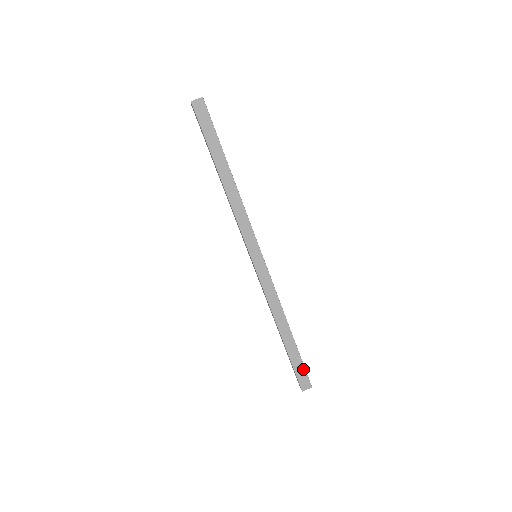
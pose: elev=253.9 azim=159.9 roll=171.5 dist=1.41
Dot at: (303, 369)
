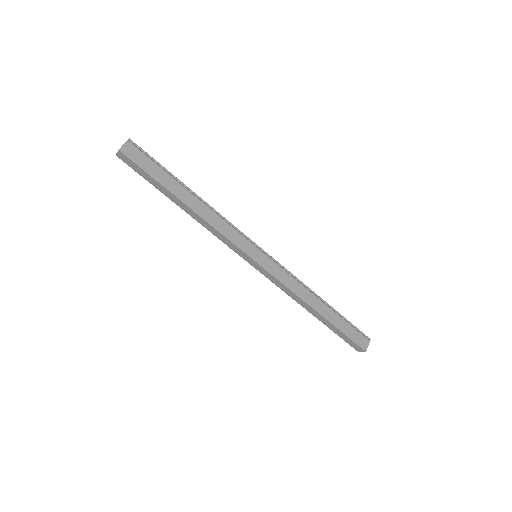
Dot at: (349, 339)
